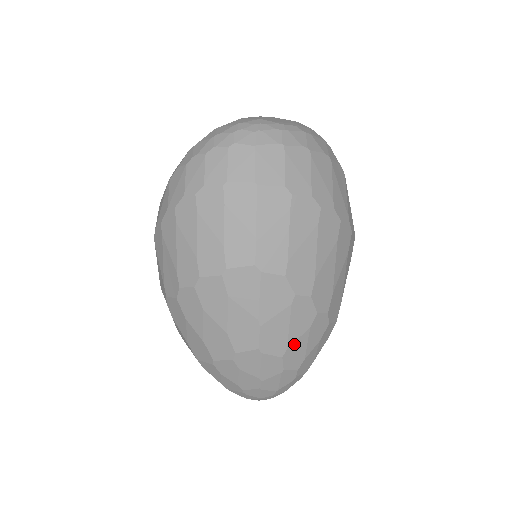
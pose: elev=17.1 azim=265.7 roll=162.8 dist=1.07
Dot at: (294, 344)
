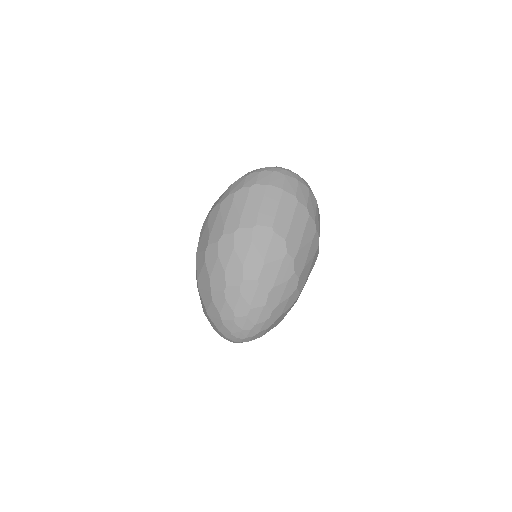
Dot at: (277, 287)
